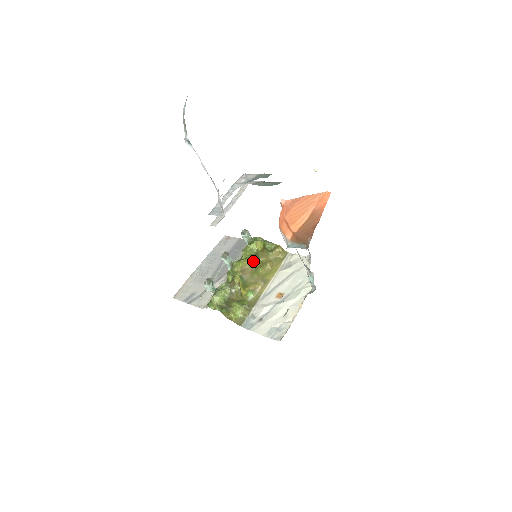
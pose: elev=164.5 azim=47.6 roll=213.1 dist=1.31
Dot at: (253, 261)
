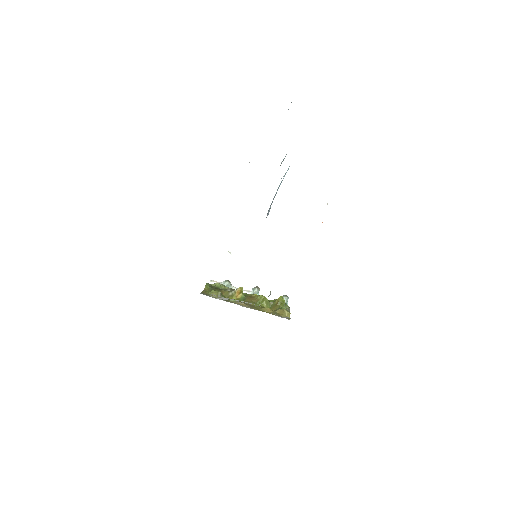
Dot at: (262, 296)
